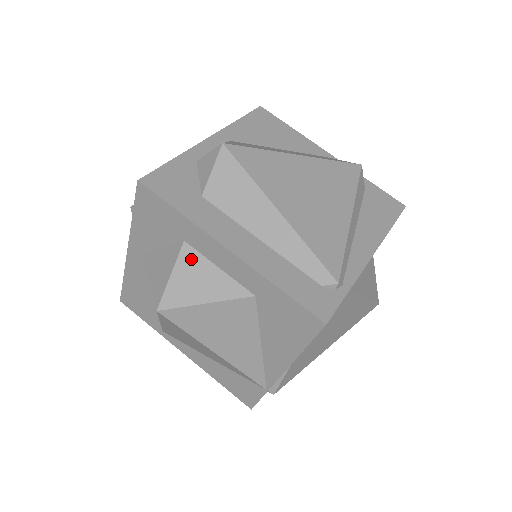
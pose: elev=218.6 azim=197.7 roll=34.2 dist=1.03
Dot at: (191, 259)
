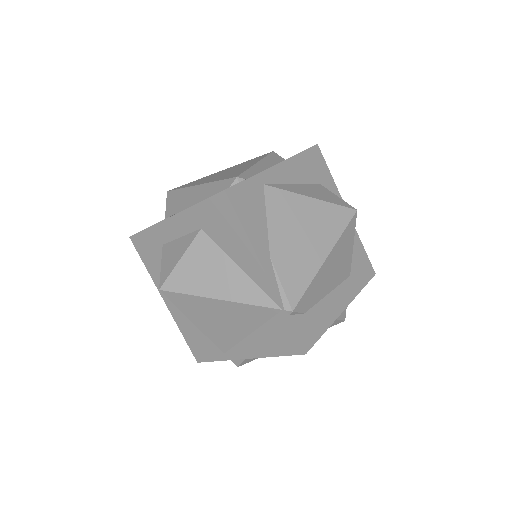
Dot at: (168, 249)
